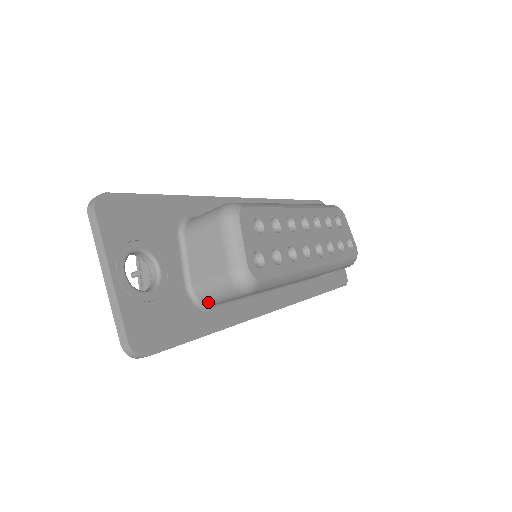
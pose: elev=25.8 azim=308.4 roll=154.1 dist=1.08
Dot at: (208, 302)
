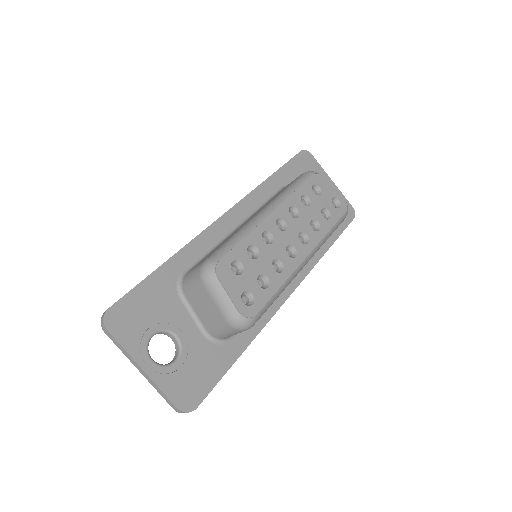
Dot at: (226, 338)
